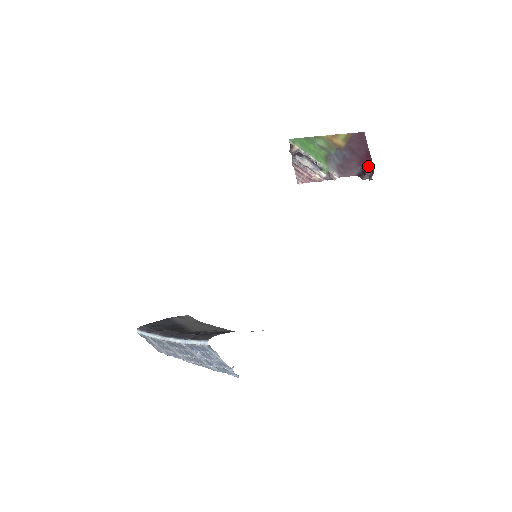
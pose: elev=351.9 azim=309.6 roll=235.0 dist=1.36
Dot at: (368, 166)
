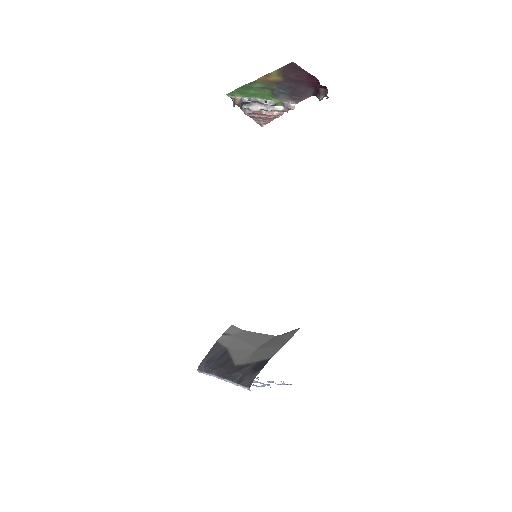
Dot at: (318, 85)
